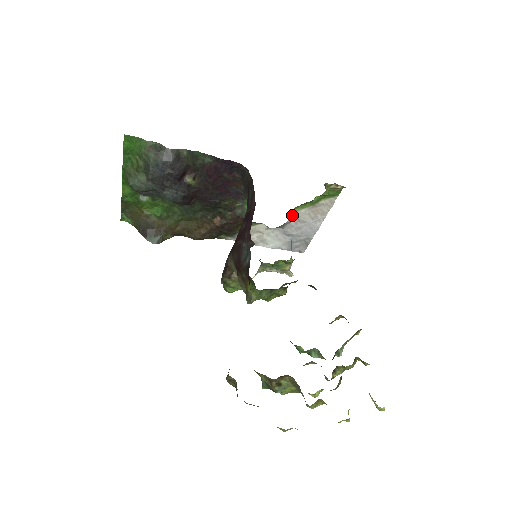
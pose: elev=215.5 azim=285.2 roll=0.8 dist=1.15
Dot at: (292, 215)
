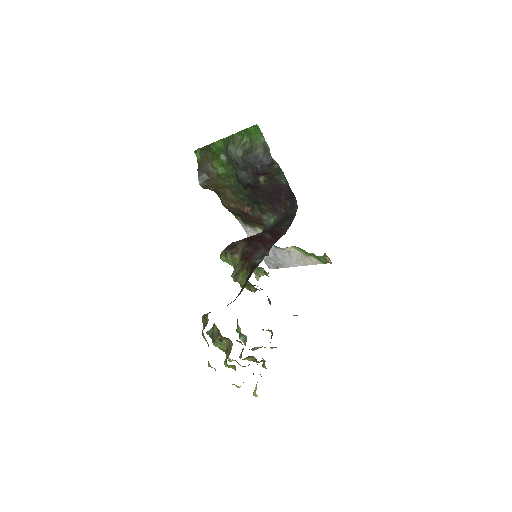
Dot at: (289, 247)
